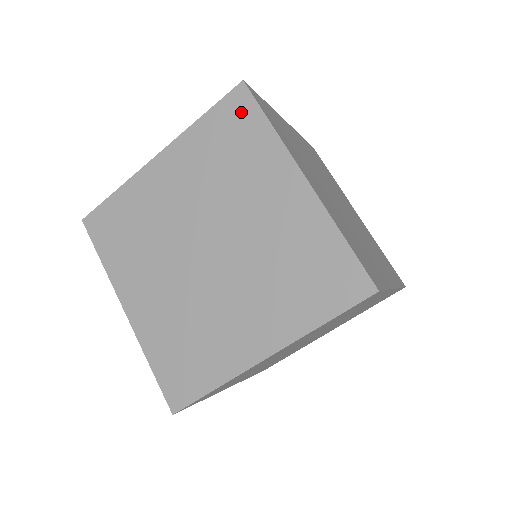
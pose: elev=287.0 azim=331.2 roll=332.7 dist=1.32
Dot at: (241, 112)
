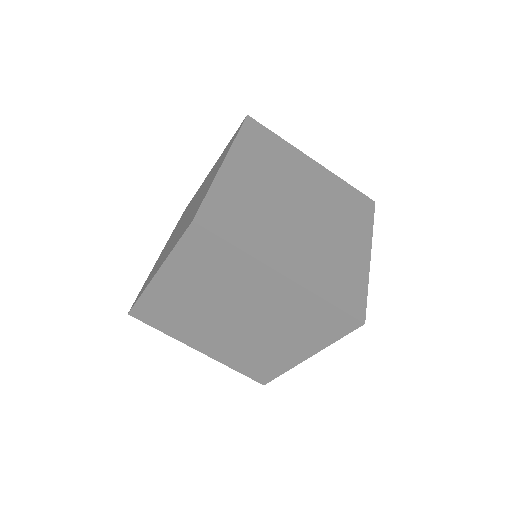
Dot at: (206, 242)
